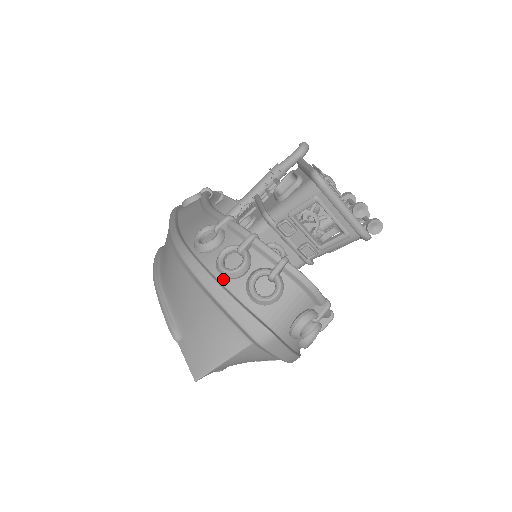
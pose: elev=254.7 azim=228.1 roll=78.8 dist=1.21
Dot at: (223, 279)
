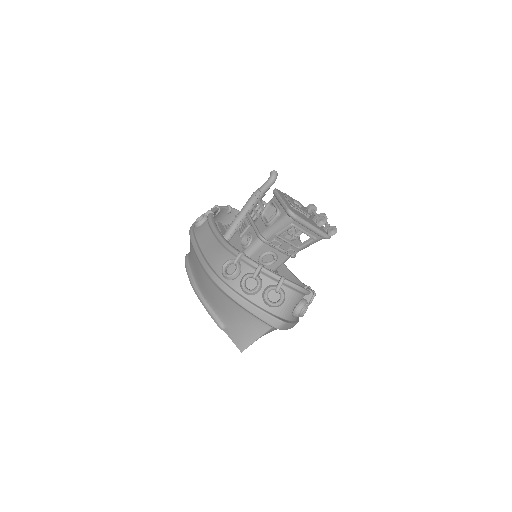
Dot at: (247, 296)
